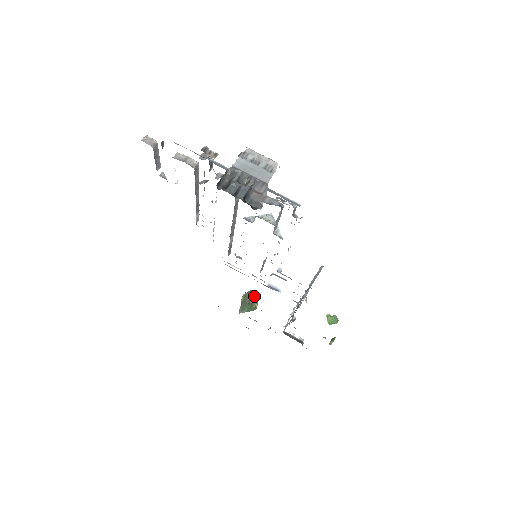
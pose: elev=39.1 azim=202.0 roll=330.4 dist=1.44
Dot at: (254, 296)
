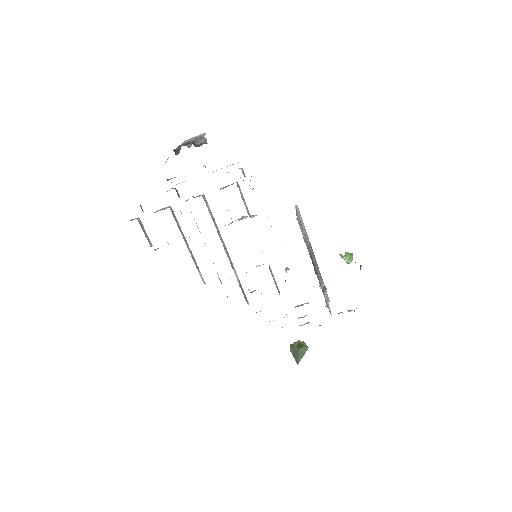
Dot at: occluded
